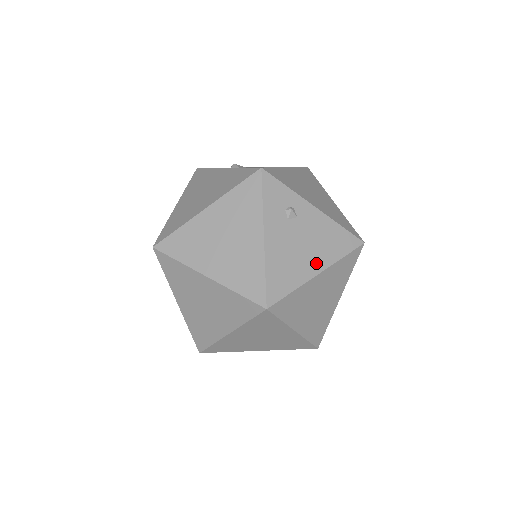
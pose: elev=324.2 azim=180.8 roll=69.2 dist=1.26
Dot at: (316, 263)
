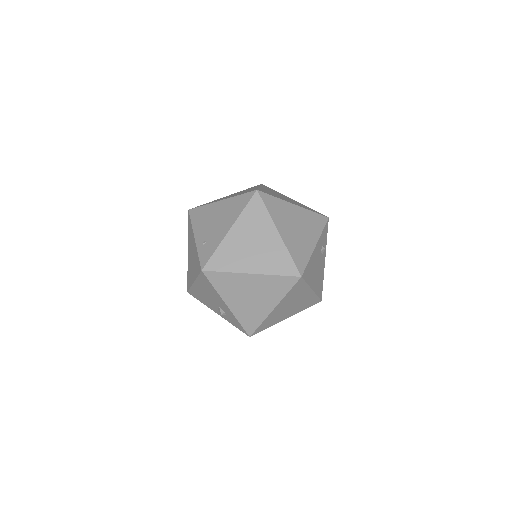
Dot at: (314, 284)
